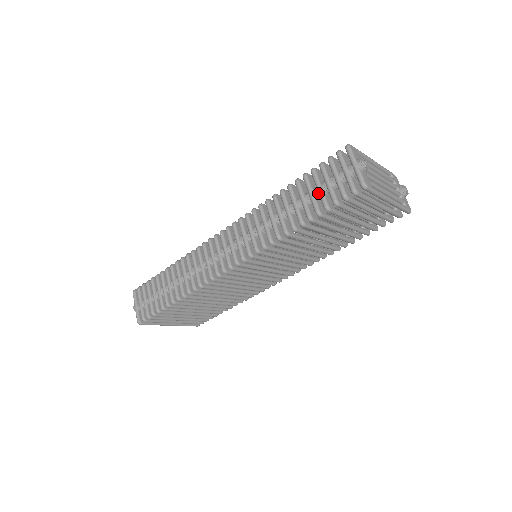
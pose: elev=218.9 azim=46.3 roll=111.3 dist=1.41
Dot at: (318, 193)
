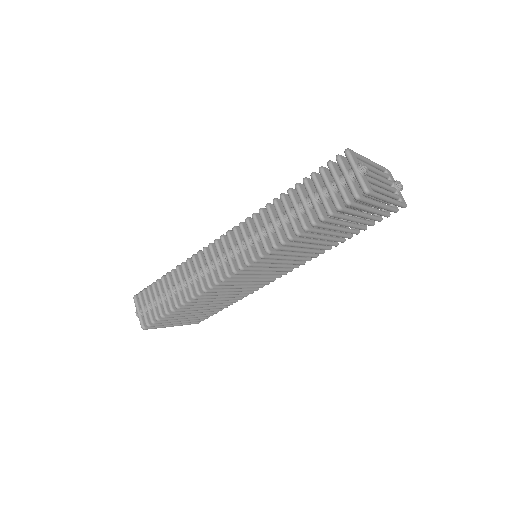
Dot at: (319, 198)
